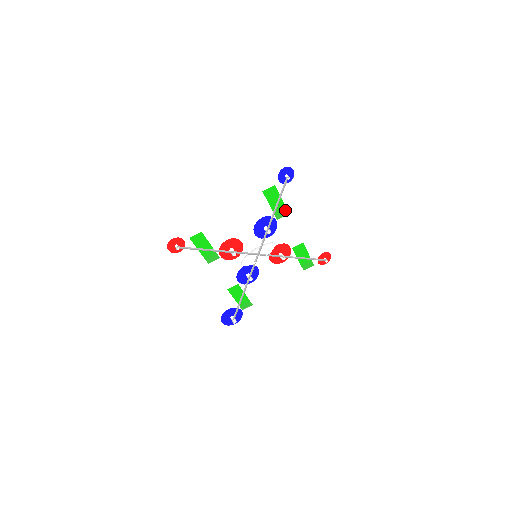
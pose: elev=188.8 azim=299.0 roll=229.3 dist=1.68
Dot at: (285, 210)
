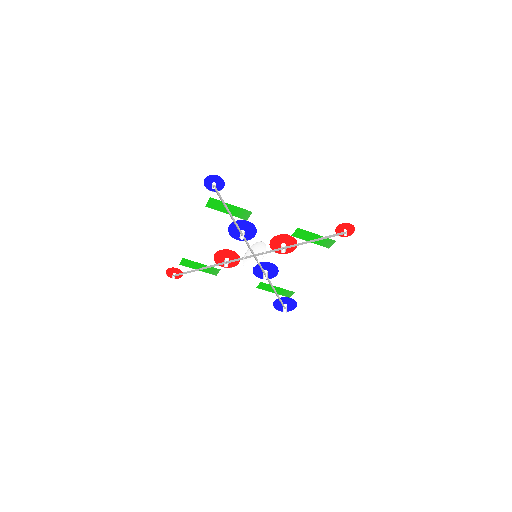
Dot at: (245, 211)
